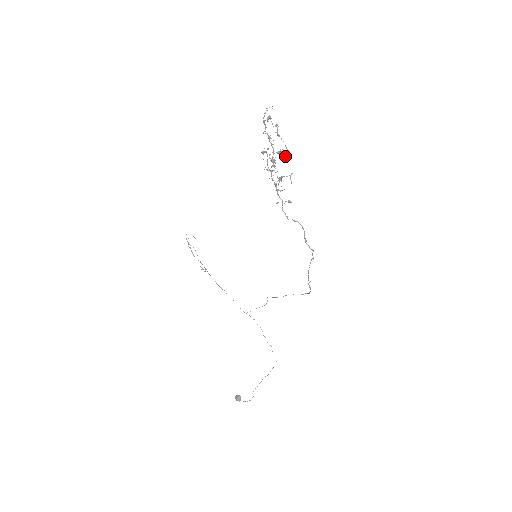
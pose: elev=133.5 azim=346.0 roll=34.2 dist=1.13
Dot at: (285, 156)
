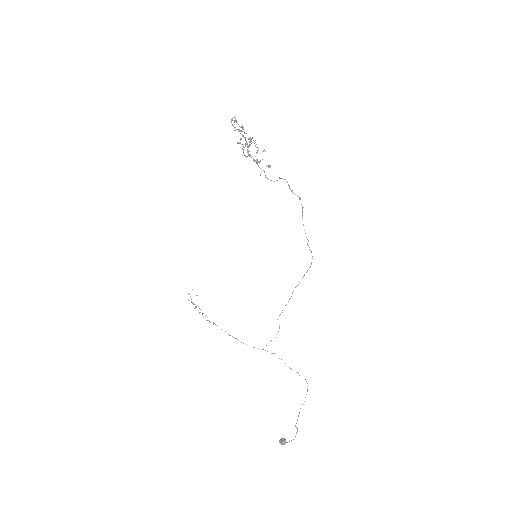
Dot at: (255, 146)
